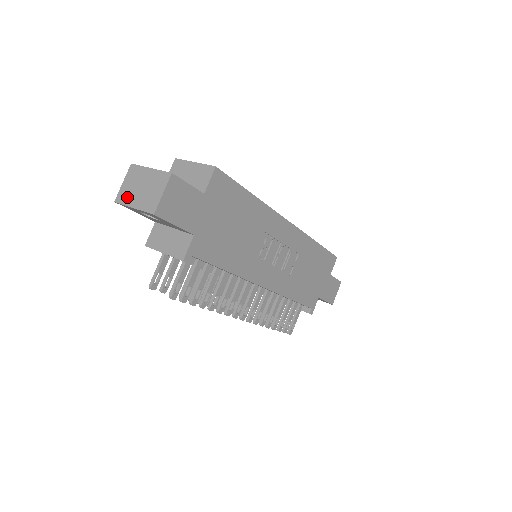
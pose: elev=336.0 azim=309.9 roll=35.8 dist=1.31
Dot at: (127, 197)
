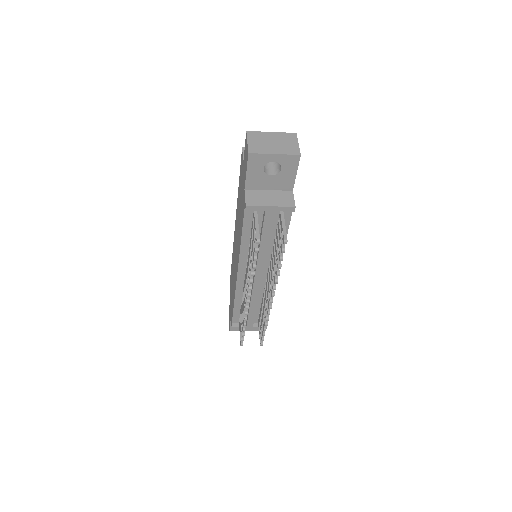
Dot at: (262, 149)
